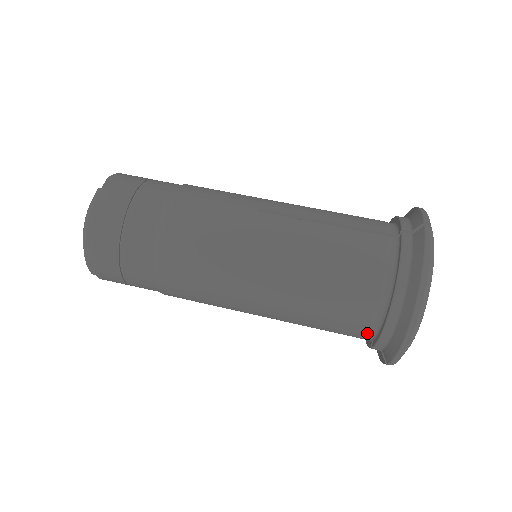
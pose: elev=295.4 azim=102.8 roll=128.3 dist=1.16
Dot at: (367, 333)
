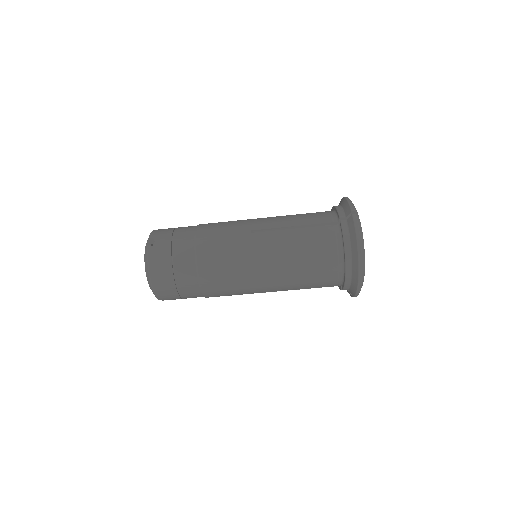
Dot at: (337, 284)
